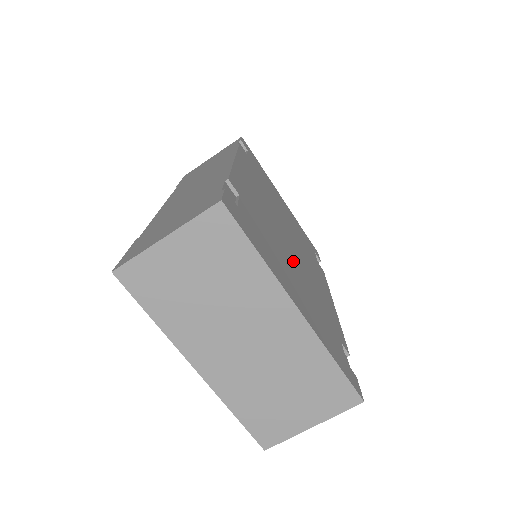
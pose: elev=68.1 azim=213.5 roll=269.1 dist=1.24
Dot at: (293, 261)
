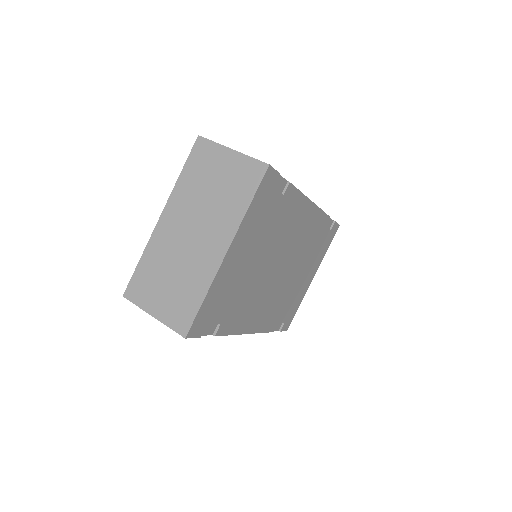
Dot at: (262, 266)
